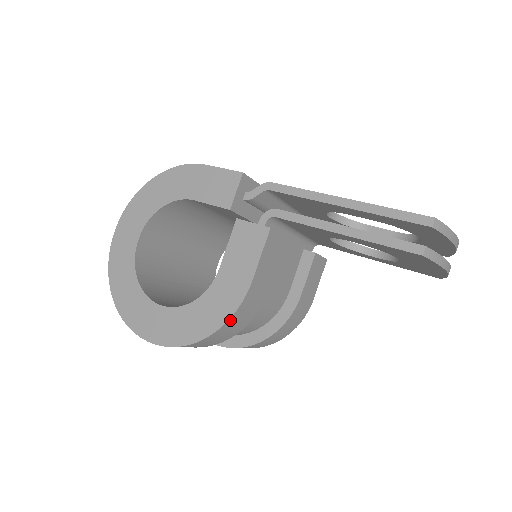
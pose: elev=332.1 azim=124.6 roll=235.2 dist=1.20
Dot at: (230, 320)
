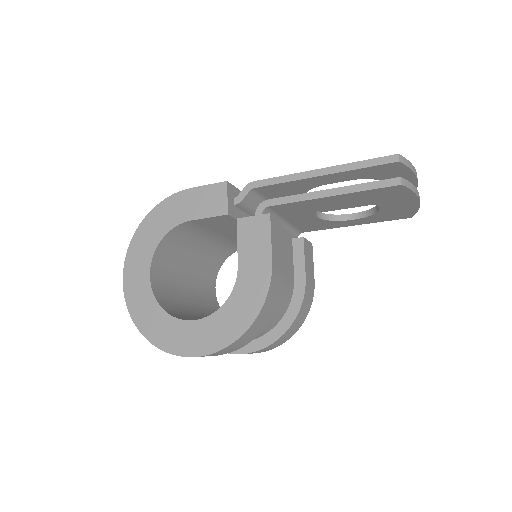
Dot at: (265, 303)
